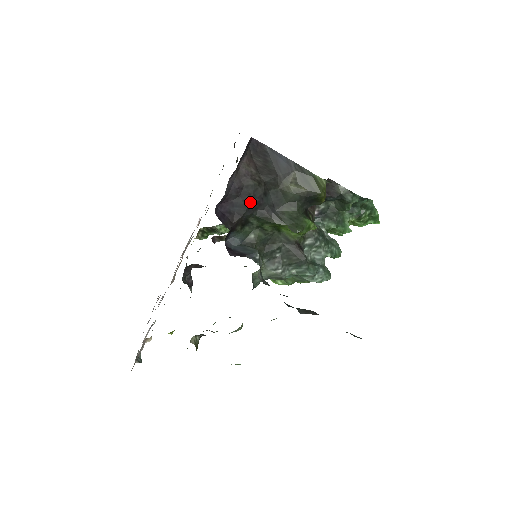
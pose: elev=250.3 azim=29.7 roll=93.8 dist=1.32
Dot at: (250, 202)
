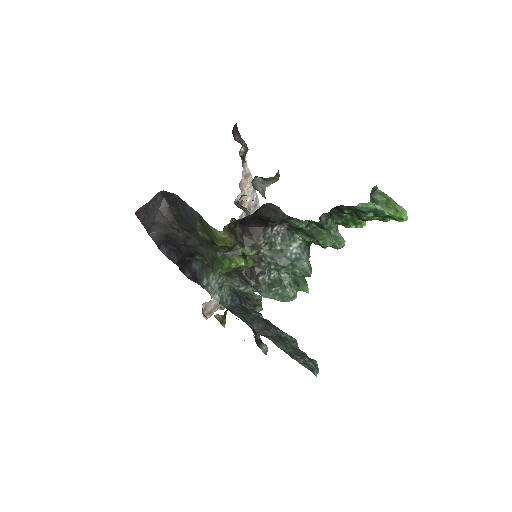
Dot at: (179, 244)
